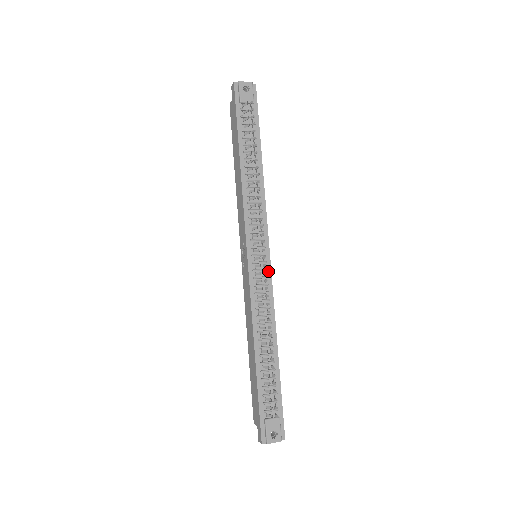
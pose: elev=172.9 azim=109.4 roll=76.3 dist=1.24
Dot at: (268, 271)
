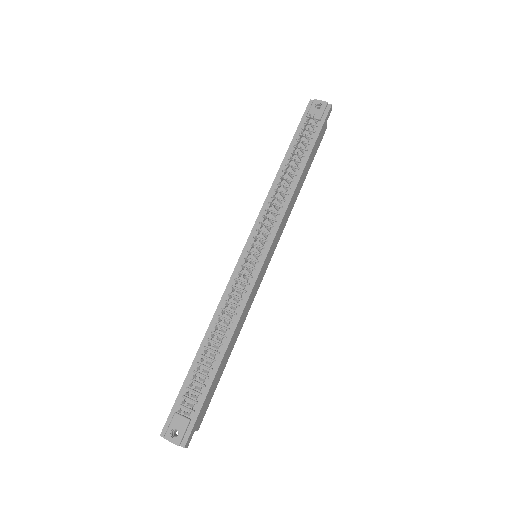
Dot at: (256, 272)
